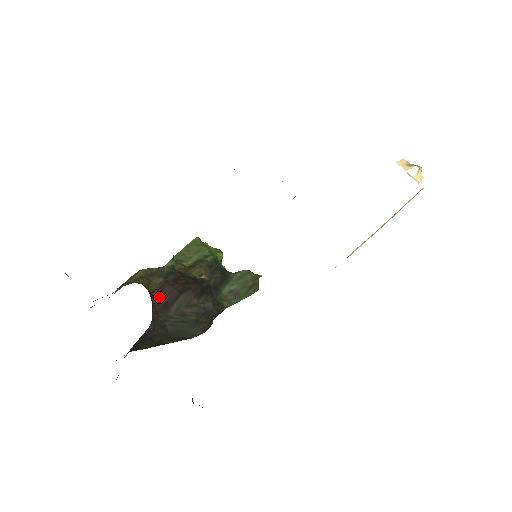
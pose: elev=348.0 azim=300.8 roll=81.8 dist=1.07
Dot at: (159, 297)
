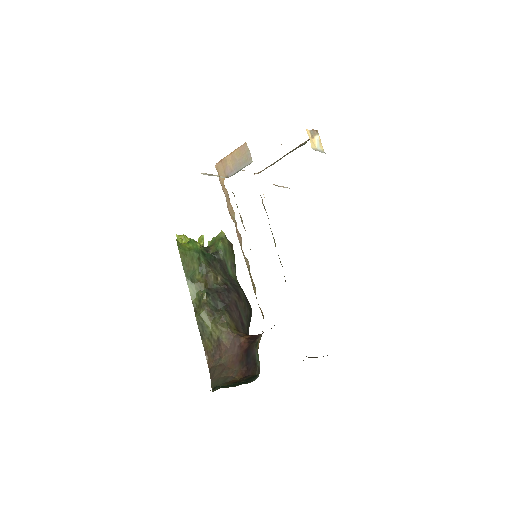
Dot at: (238, 325)
